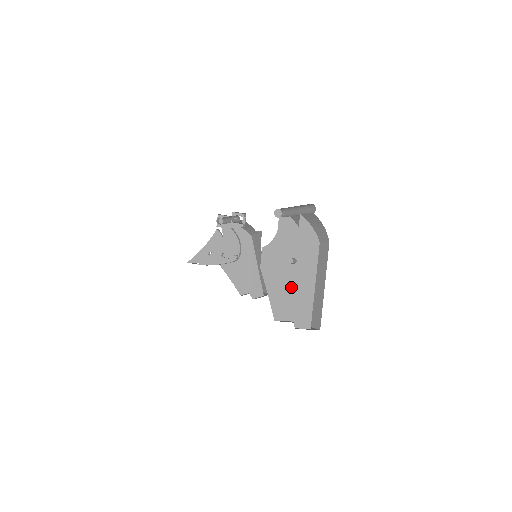
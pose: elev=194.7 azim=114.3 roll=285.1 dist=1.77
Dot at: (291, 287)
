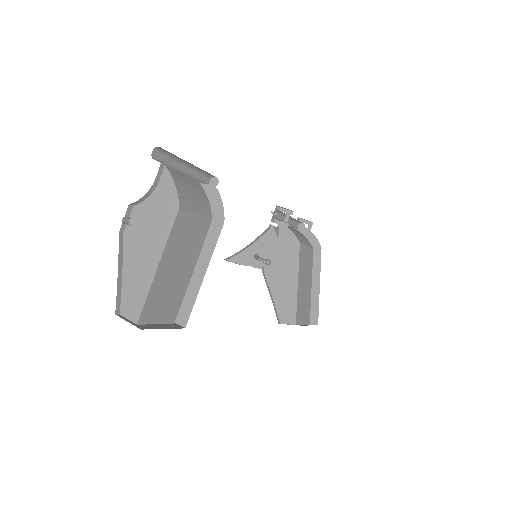
Dot at: (130, 258)
